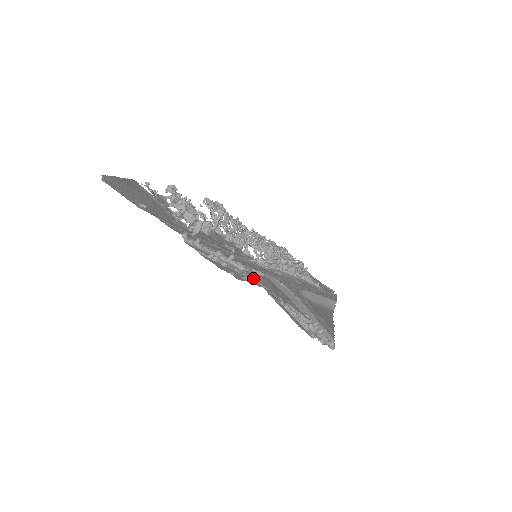
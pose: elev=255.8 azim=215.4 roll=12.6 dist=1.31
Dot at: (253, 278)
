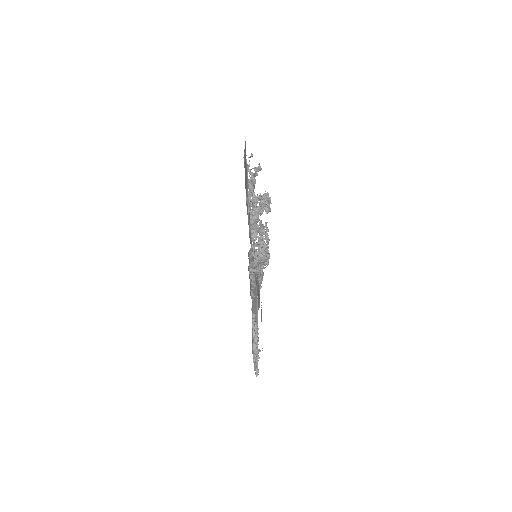
Dot at: occluded
